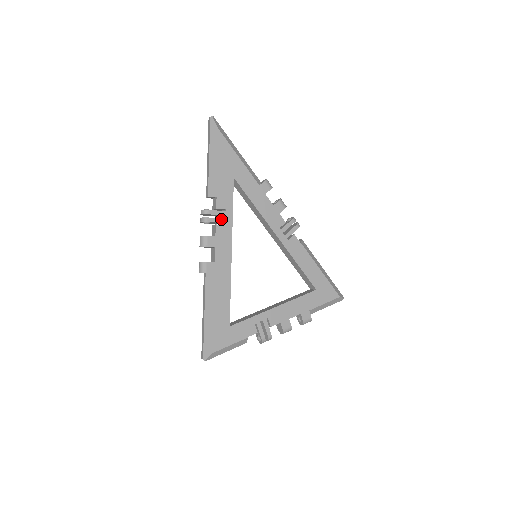
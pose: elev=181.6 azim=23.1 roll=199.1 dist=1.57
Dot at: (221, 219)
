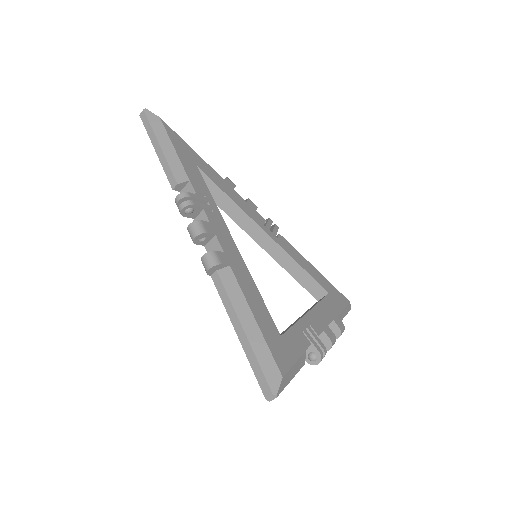
Dot at: (206, 205)
